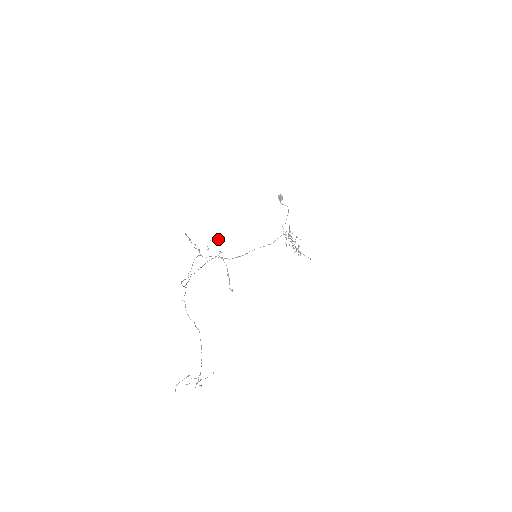
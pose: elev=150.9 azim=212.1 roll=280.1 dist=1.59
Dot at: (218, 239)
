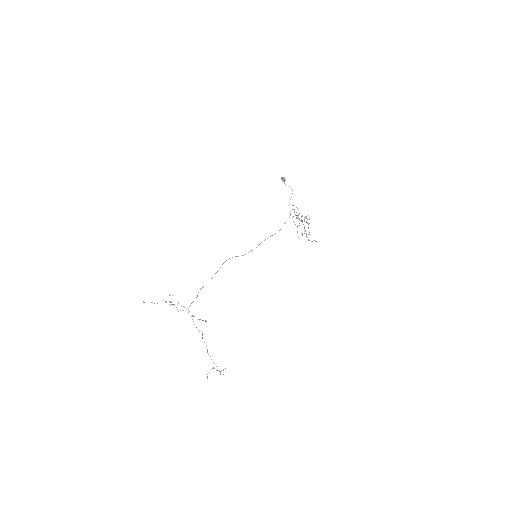
Dot at: (172, 295)
